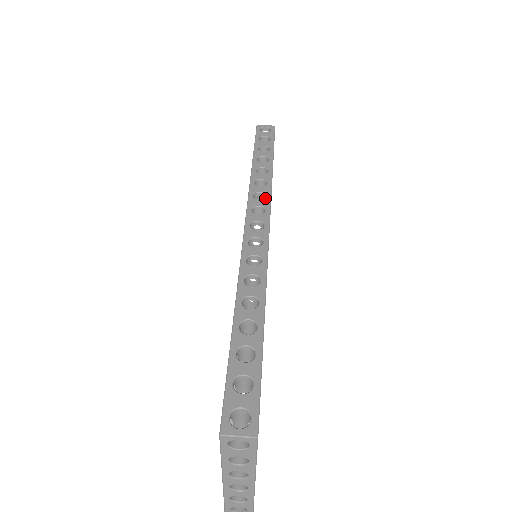
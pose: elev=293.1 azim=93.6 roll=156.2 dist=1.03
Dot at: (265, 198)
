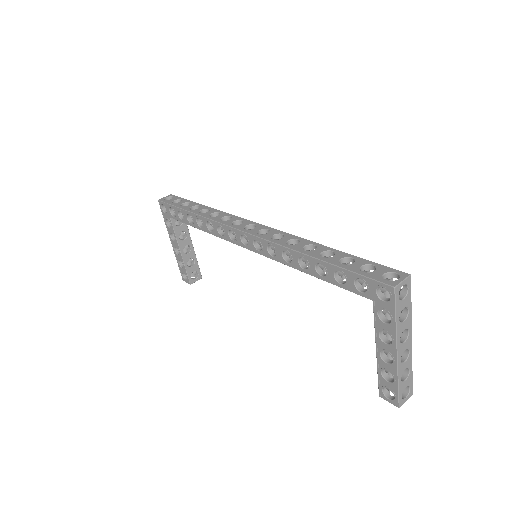
Dot at: (231, 217)
